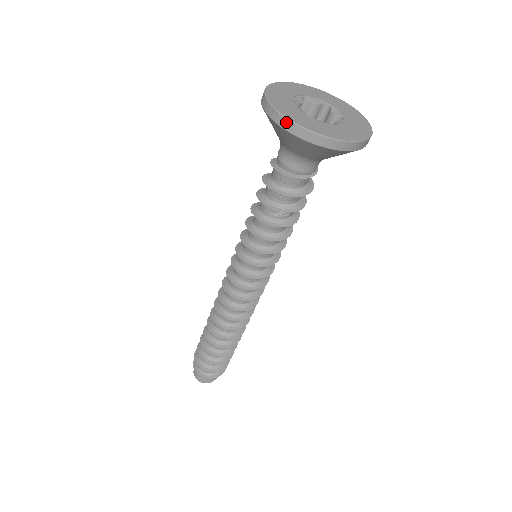
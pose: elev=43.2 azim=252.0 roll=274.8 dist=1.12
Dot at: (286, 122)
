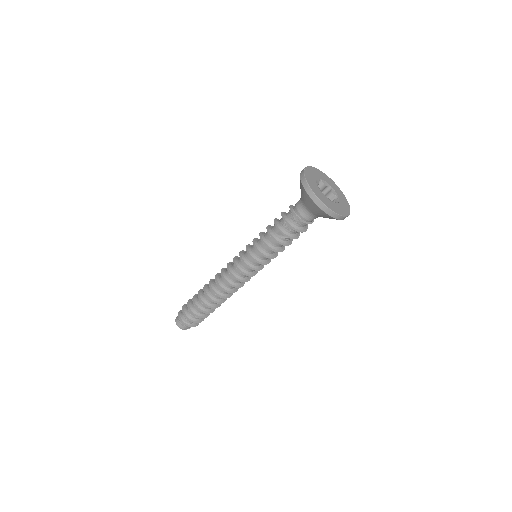
Dot at: (315, 198)
